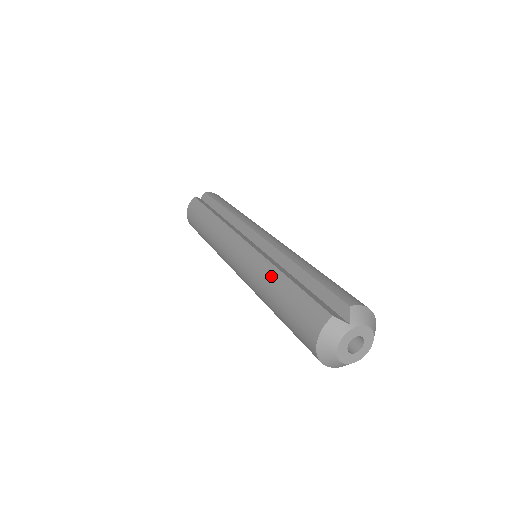
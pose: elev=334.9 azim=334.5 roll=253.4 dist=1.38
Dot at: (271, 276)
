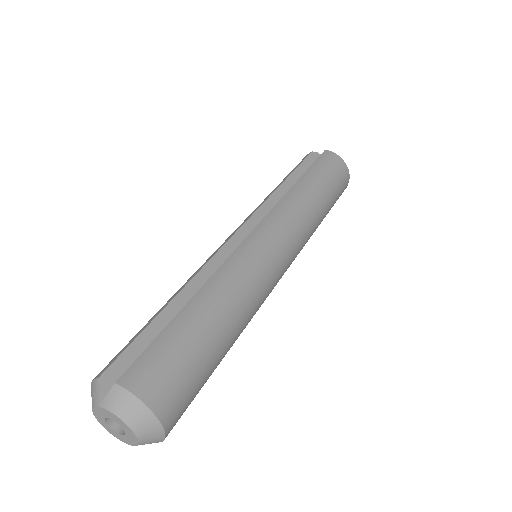
Dot at: occluded
